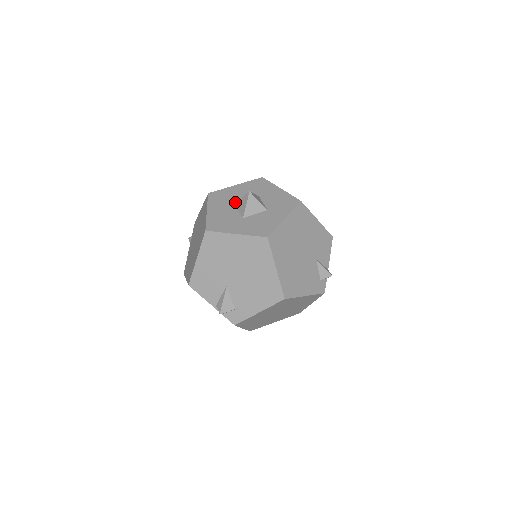
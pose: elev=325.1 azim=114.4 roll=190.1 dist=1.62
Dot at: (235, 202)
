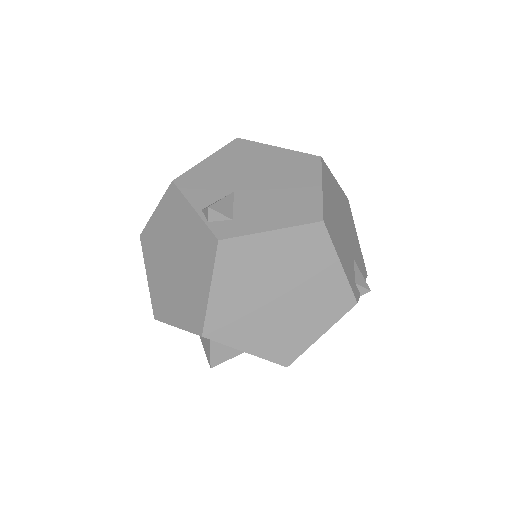
Dot at: occluded
